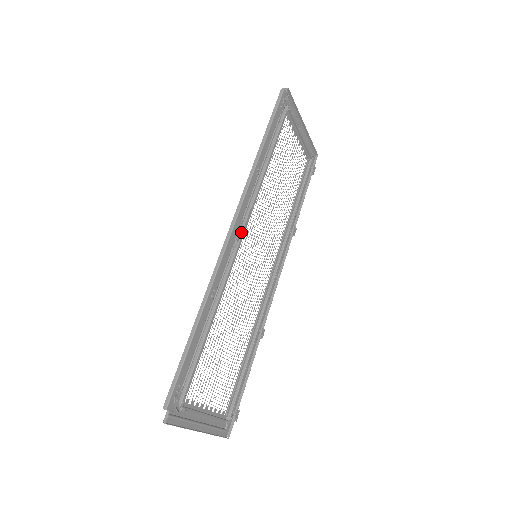
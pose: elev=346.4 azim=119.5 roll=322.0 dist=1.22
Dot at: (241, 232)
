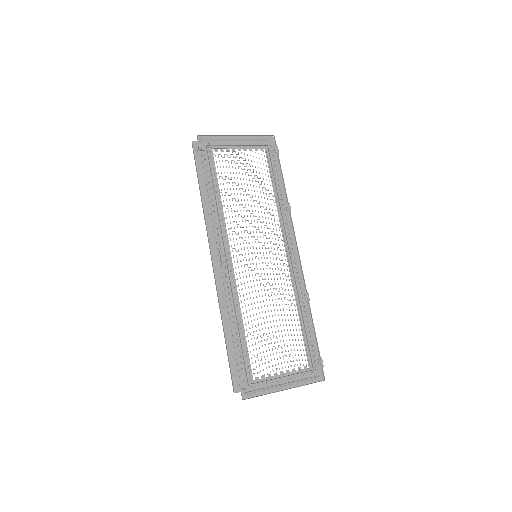
Dot at: (223, 257)
